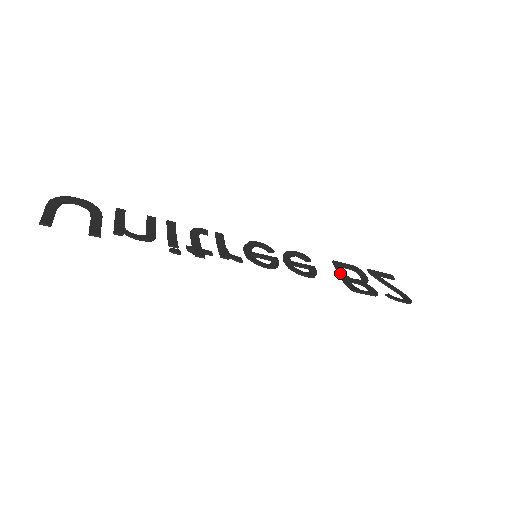
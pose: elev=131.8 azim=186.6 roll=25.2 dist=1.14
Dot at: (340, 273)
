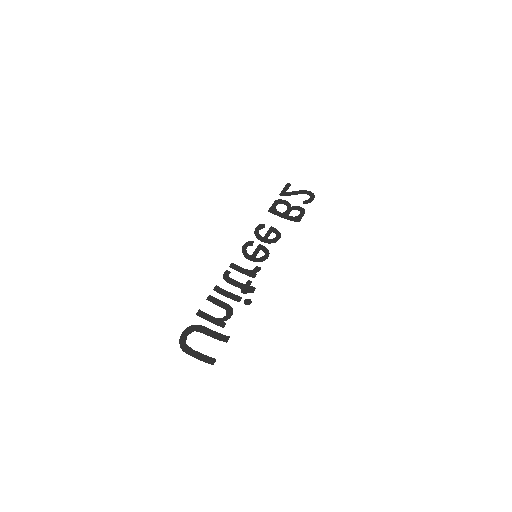
Dot at: (280, 215)
